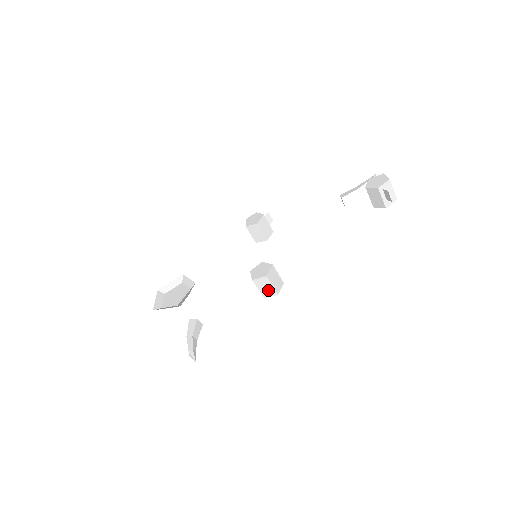
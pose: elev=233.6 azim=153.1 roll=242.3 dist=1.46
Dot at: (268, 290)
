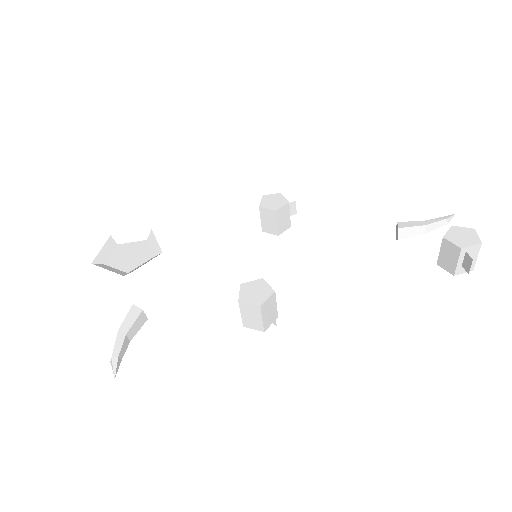
Dot at: (253, 321)
